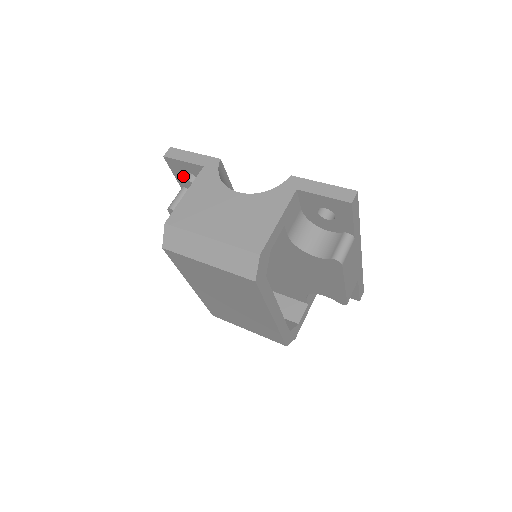
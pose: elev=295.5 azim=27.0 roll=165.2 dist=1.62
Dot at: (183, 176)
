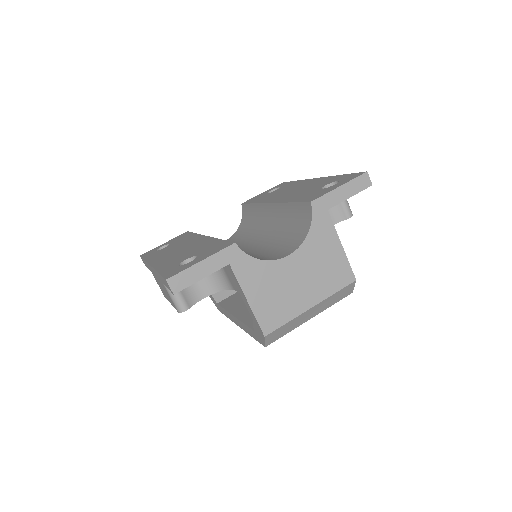
Dot at: occluded
